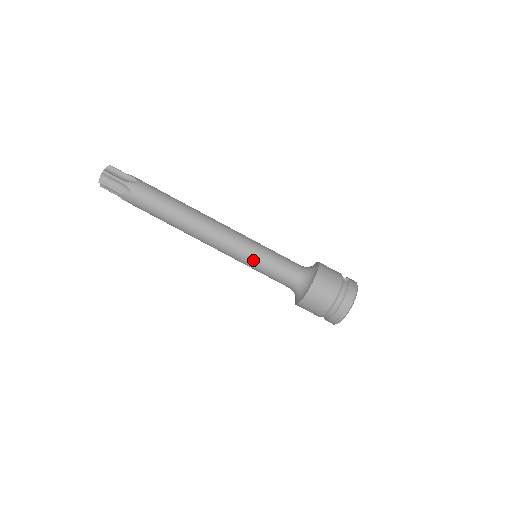
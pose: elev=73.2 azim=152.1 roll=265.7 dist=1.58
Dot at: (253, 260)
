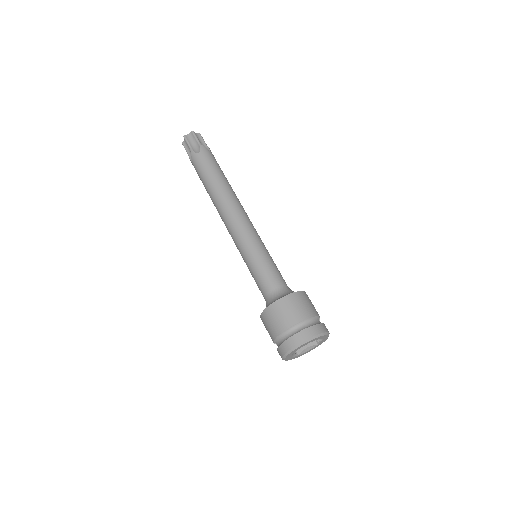
Dot at: (251, 251)
